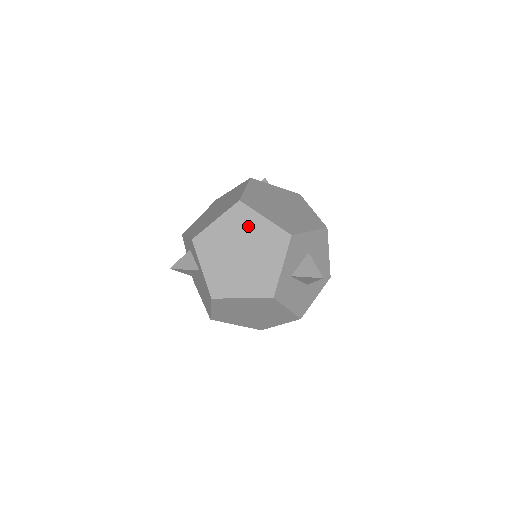
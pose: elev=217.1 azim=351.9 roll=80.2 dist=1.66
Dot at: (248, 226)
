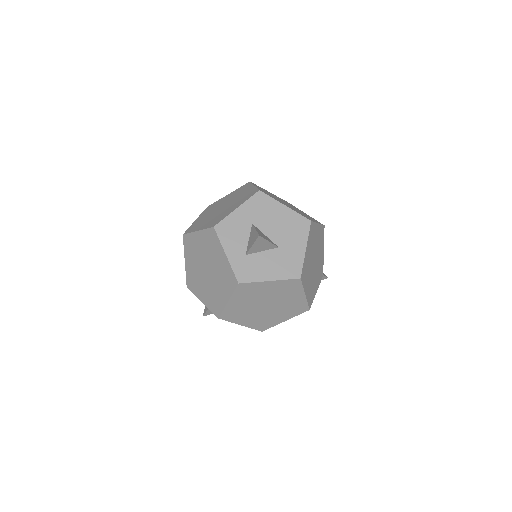
Dot at: (196, 247)
